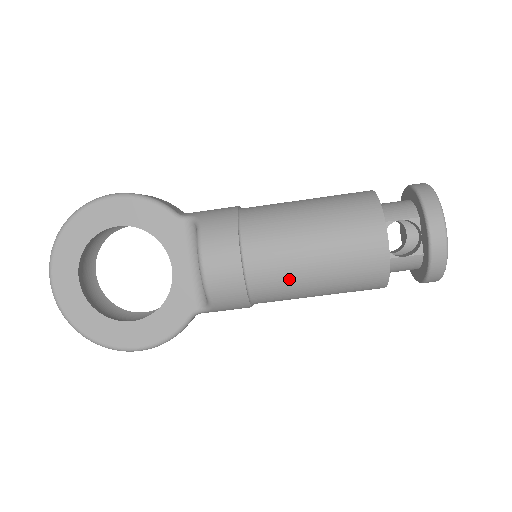
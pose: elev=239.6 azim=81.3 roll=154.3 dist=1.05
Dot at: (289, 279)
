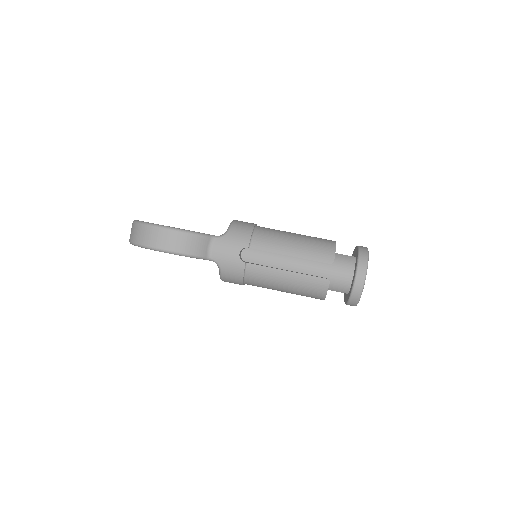
Dot at: (279, 233)
